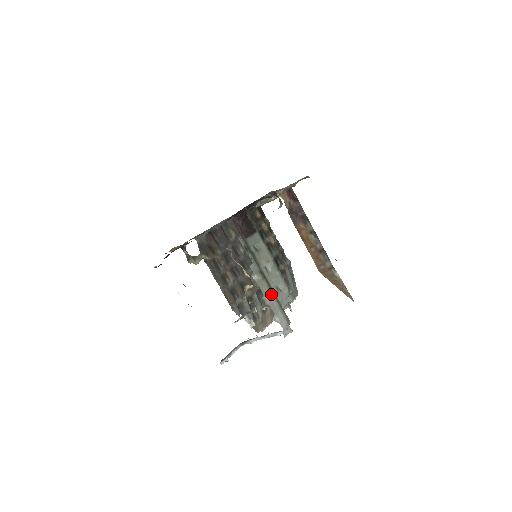
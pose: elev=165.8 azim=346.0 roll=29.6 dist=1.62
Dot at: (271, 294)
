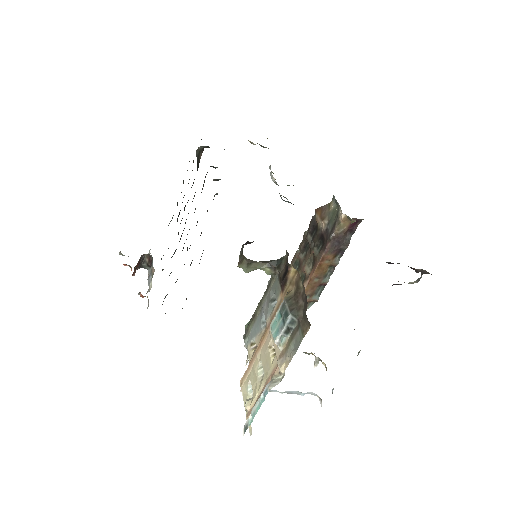
Dot at: occluded
